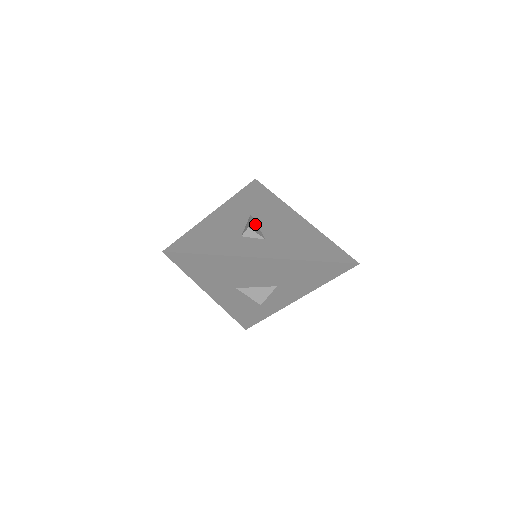
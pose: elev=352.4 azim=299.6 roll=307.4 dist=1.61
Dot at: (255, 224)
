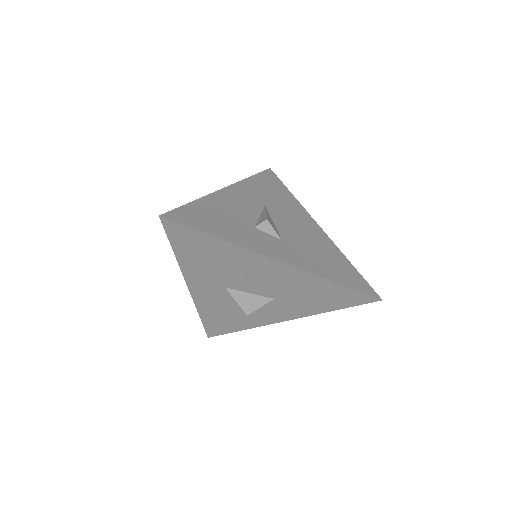
Dot at: (271, 218)
